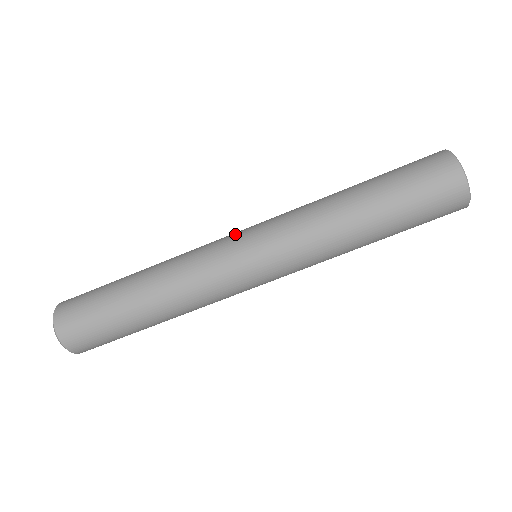
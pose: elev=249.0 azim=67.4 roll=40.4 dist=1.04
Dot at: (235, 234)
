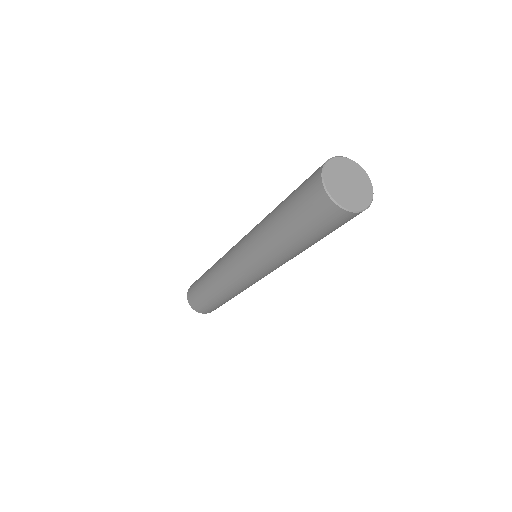
Dot at: (241, 274)
